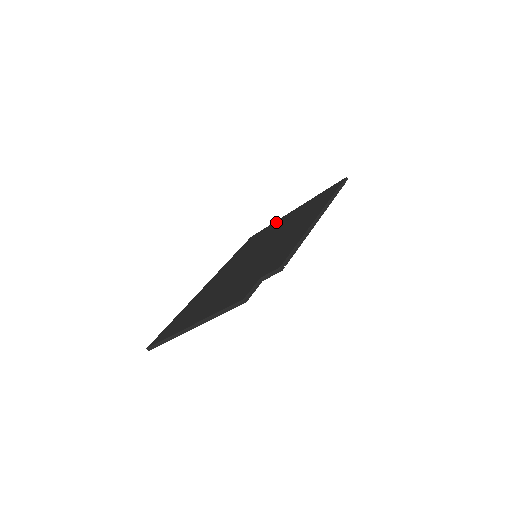
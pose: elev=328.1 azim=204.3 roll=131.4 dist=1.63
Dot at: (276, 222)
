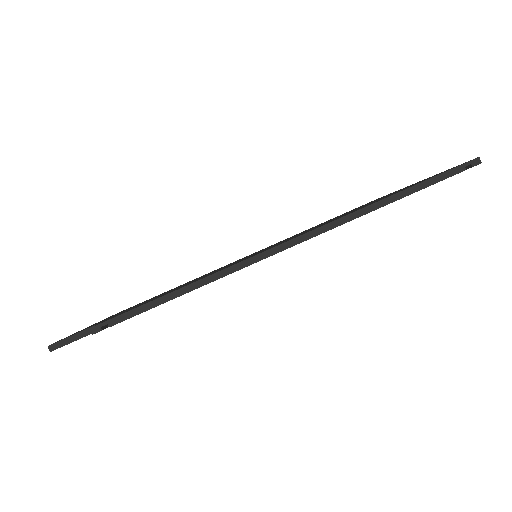
Dot at: occluded
